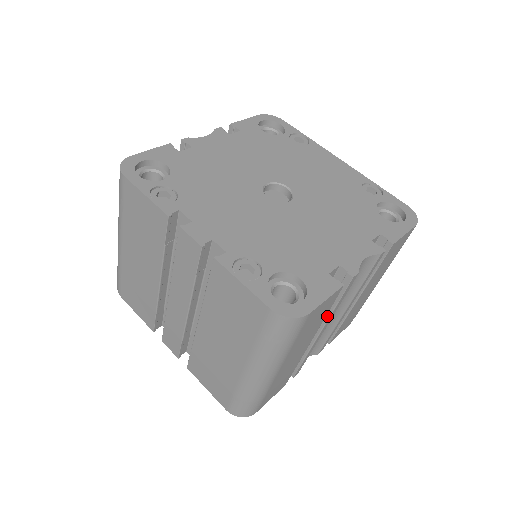
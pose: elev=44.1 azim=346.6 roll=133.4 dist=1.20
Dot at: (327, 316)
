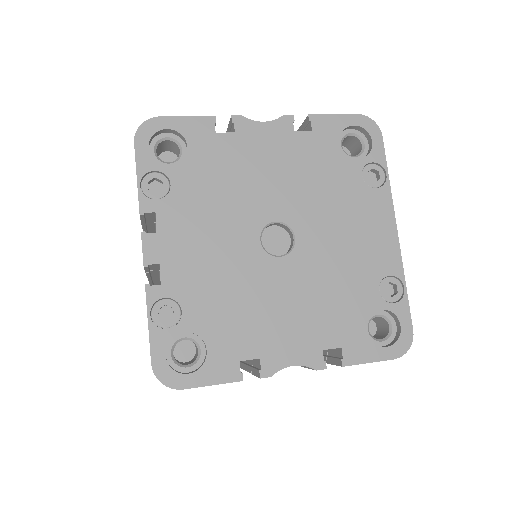
Dot at: (246, 369)
